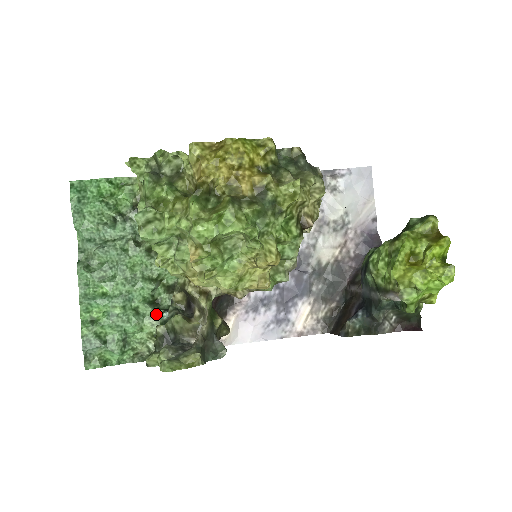
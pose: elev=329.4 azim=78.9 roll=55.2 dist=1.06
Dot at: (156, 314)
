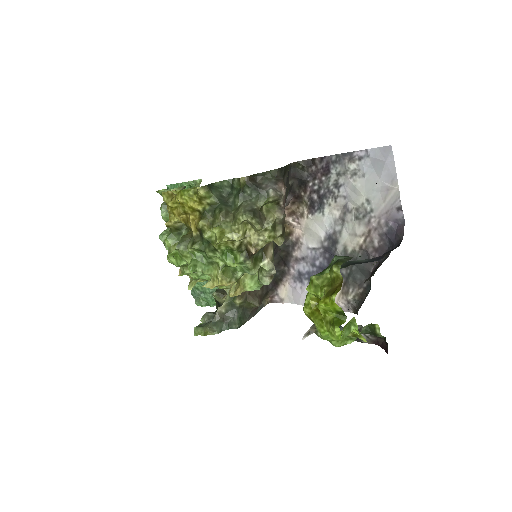
Dot at: occluded
